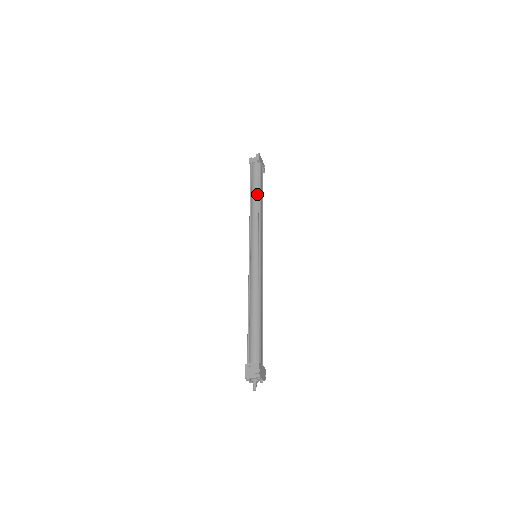
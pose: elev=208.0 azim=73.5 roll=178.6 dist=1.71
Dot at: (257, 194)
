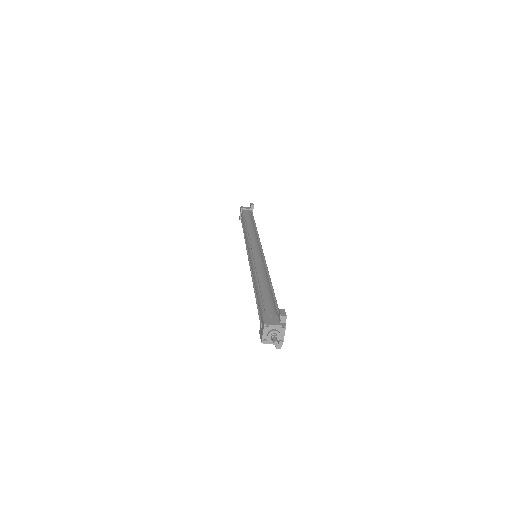
Dot at: (252, 223)
